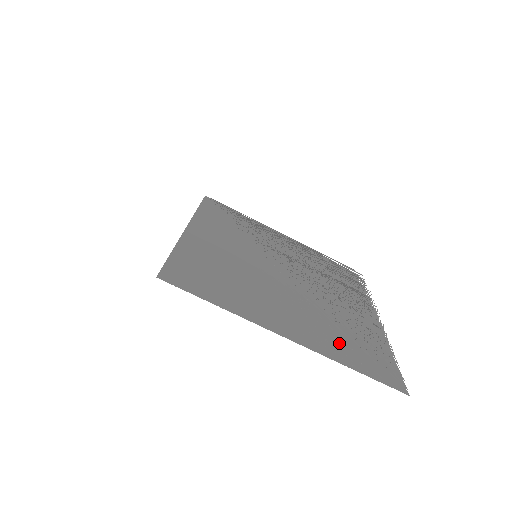
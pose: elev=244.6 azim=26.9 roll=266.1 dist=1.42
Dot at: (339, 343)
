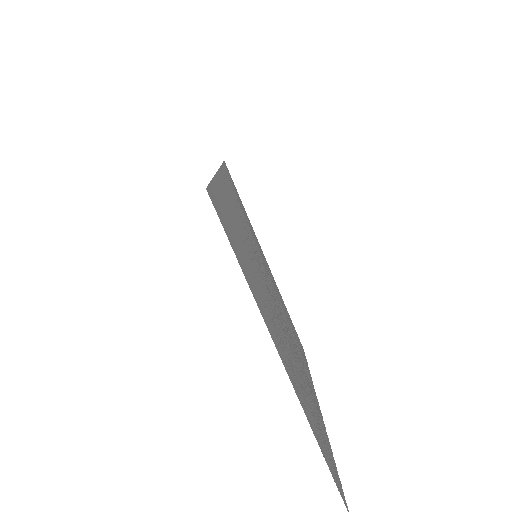
Dot at: (309, 409)
